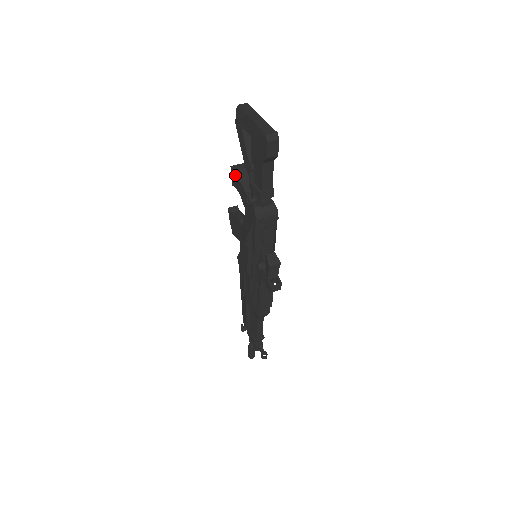
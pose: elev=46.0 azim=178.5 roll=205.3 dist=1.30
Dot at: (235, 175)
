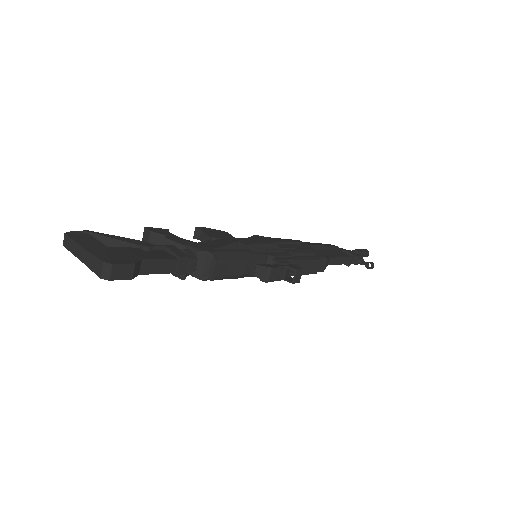
Dot at: occluded
